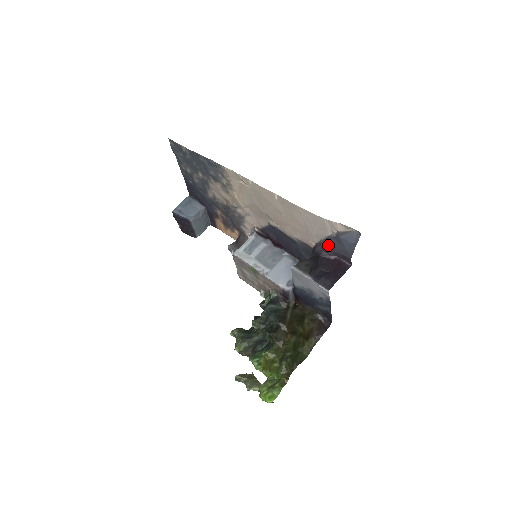
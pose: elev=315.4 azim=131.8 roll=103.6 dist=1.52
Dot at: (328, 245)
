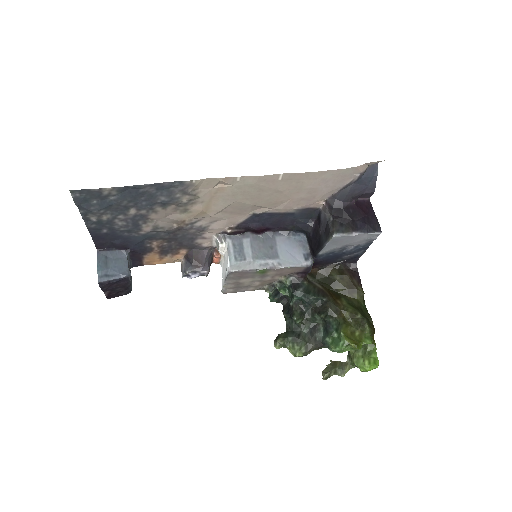
Dot at: (348, 193)
